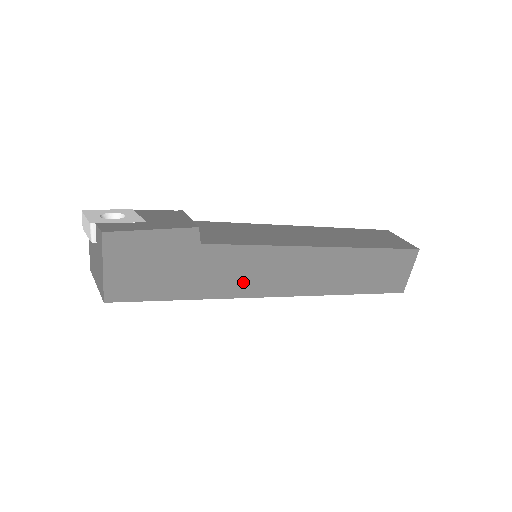
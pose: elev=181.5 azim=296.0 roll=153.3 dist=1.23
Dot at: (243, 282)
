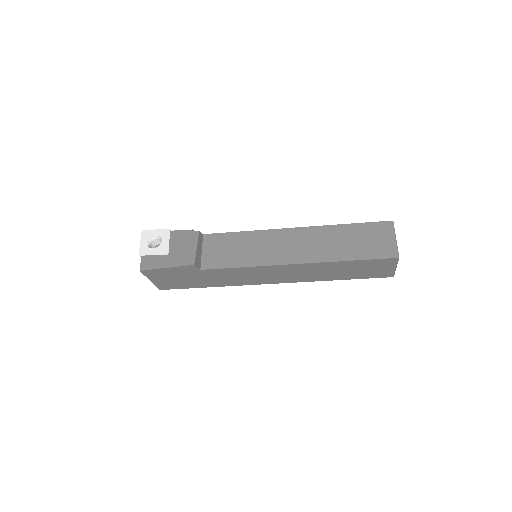
Dot at: (241, 280)
